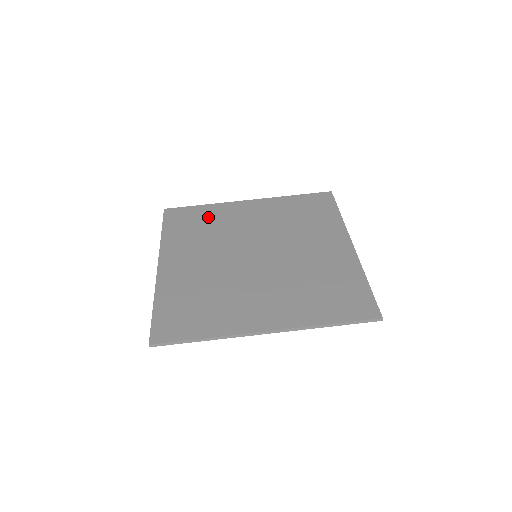
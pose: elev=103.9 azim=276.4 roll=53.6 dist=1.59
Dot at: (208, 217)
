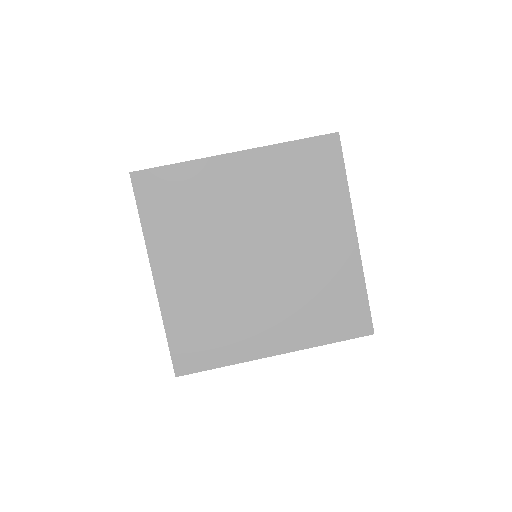
Dot at: (190, 190)
